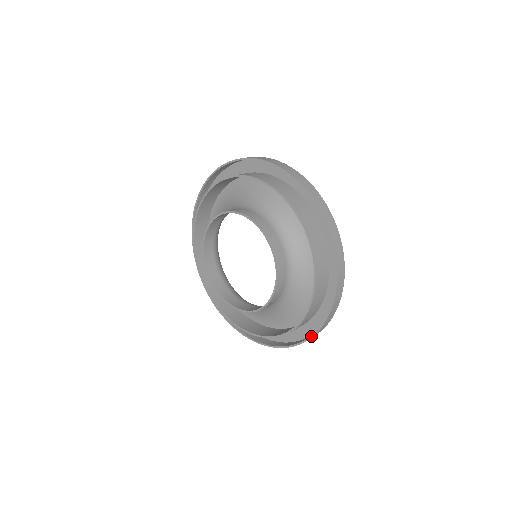
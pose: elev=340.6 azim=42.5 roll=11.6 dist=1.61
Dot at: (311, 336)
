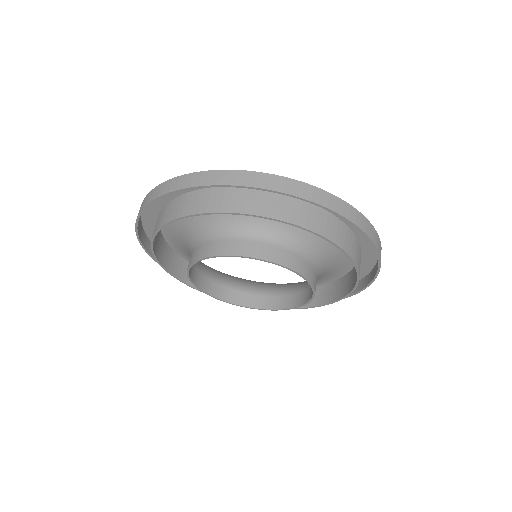
Dot at: occluded
